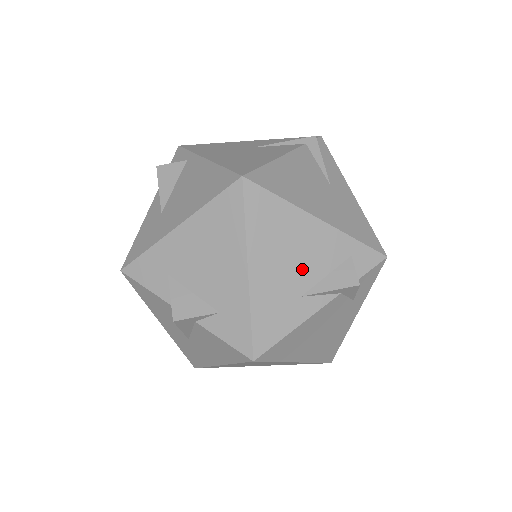
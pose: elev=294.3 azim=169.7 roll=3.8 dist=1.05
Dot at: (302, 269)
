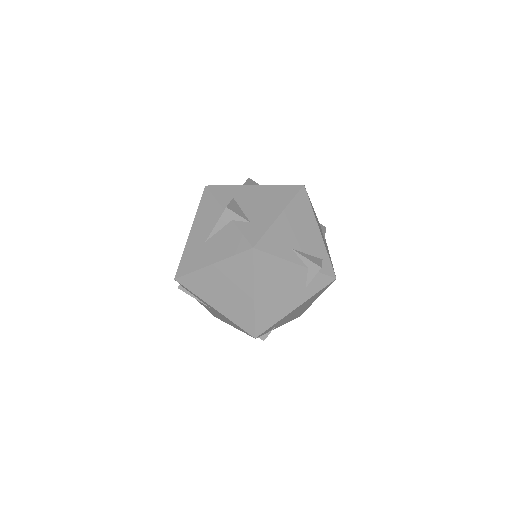
Dot at: (300, 240)
